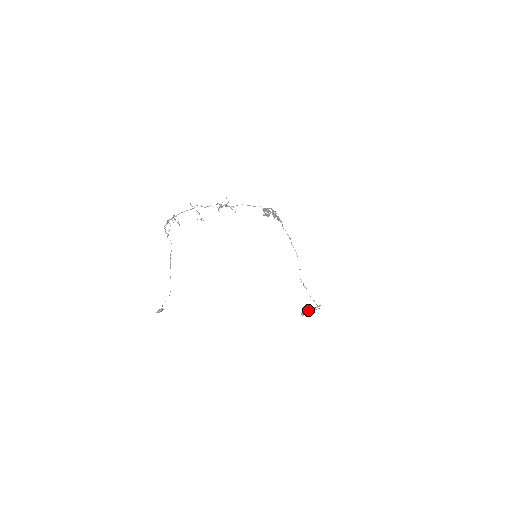
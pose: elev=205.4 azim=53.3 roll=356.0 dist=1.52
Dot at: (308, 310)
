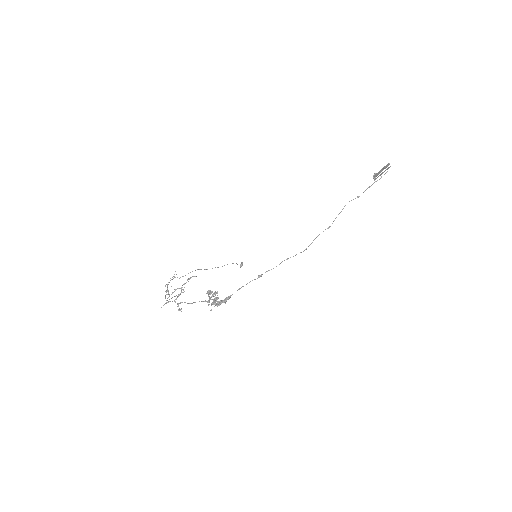
Dot at: (378, 172)
